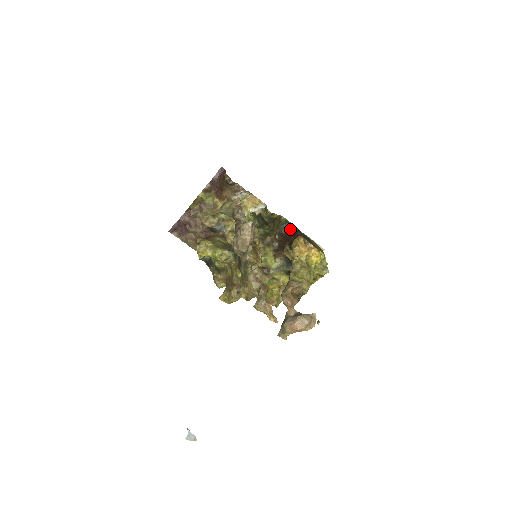
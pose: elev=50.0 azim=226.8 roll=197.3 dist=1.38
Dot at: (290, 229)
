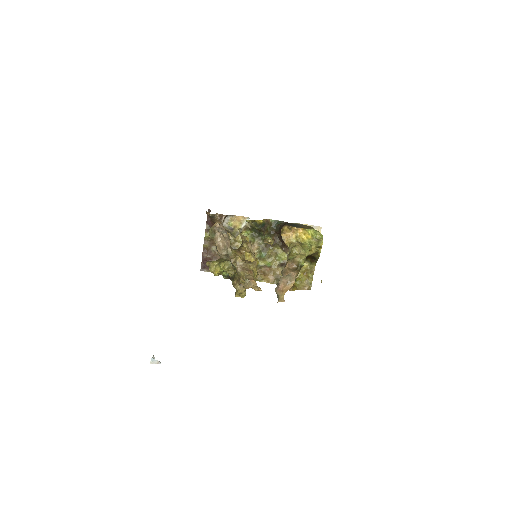
Dot at: (280, 225)
